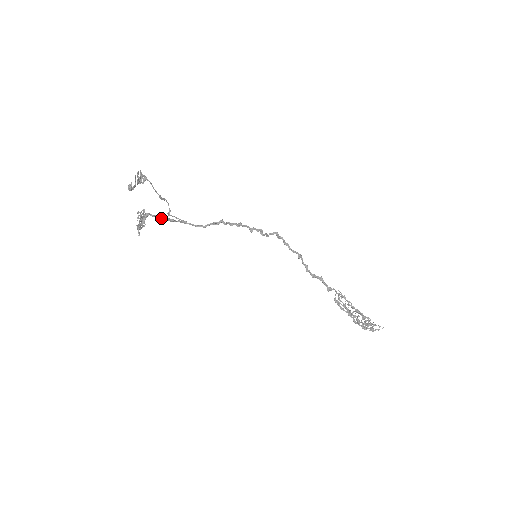
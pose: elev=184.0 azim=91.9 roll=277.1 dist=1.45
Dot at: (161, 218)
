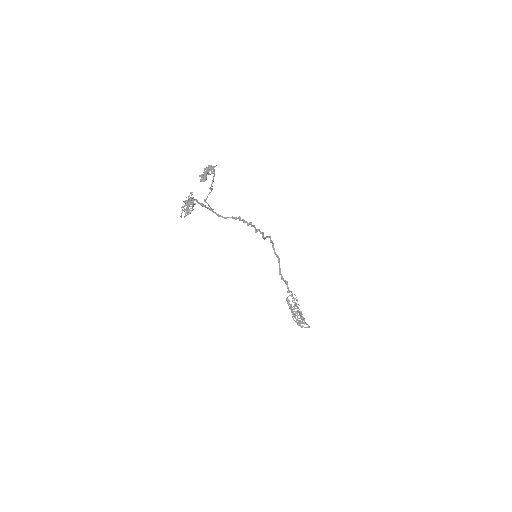
Dot at: (197, 202)
